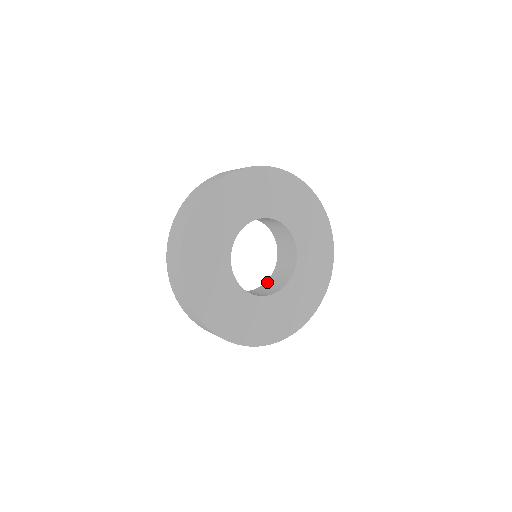
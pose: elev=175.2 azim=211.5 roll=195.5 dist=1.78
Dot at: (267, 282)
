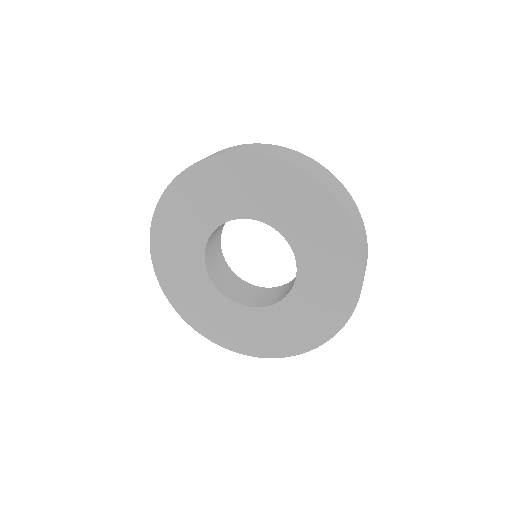
Dot at: (247, 284)
